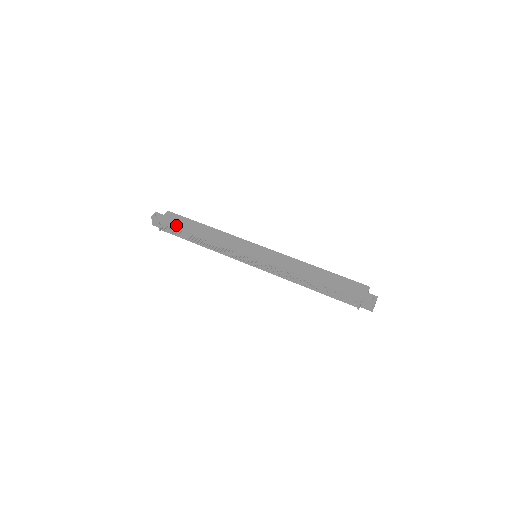
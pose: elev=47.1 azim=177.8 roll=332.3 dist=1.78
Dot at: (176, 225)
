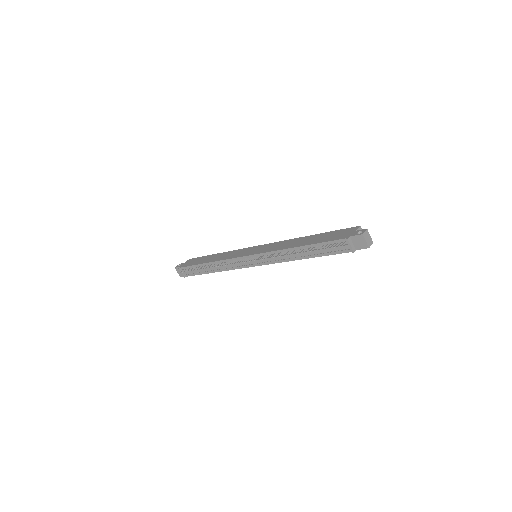
Dot at: (192, 264)
